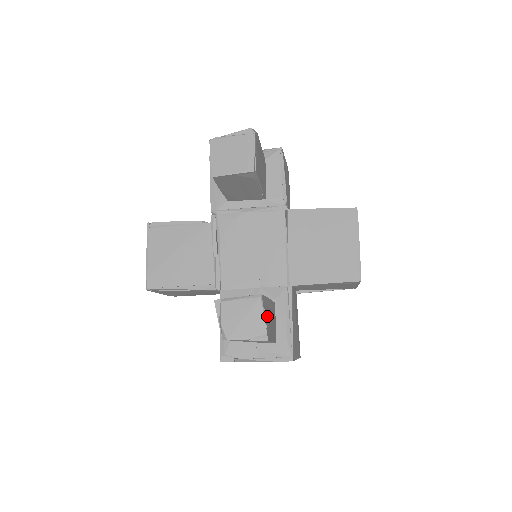
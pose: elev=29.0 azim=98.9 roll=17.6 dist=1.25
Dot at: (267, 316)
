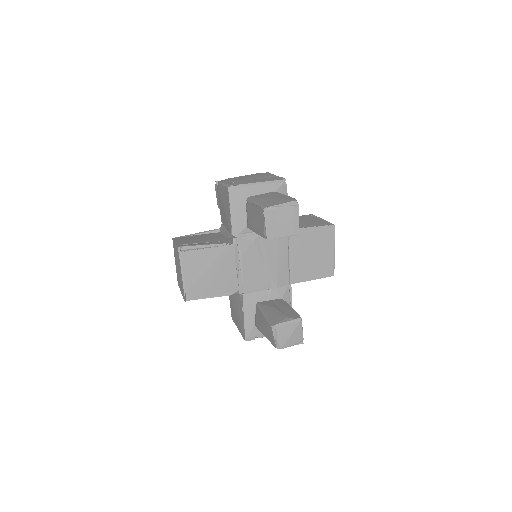
Dot at: occluded
